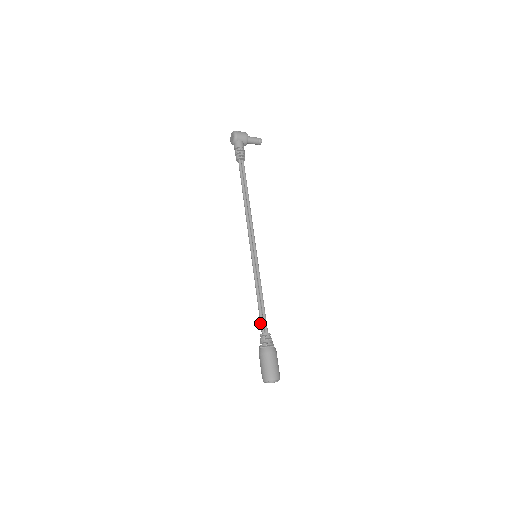
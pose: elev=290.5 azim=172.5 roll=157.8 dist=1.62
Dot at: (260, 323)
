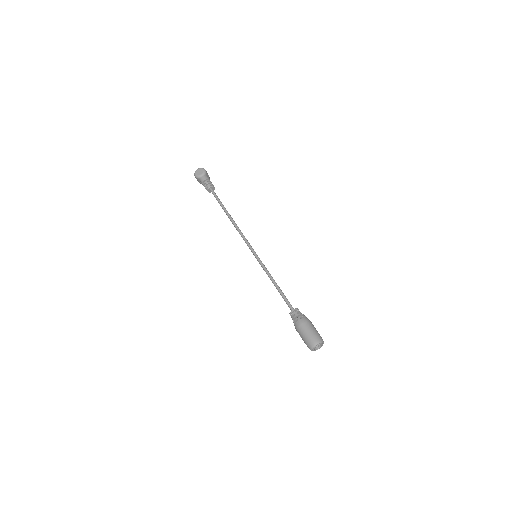
Dot at: (287, 302)
